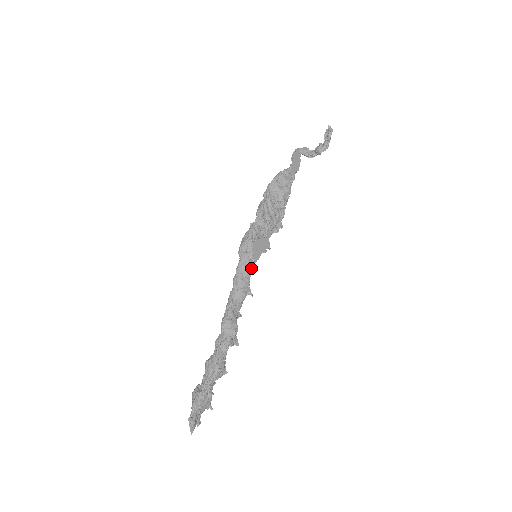
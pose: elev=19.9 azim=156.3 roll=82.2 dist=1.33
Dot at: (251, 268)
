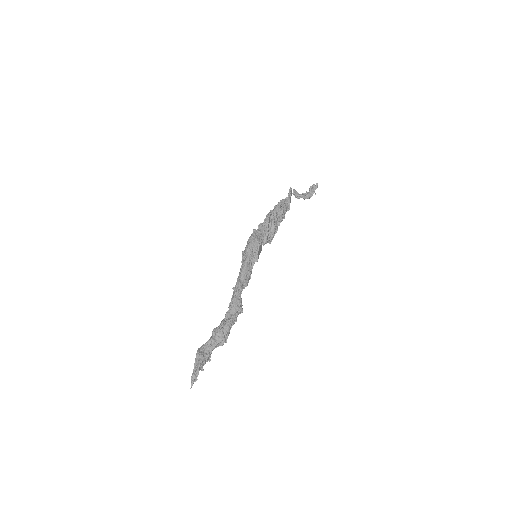
Dot at: occluded
